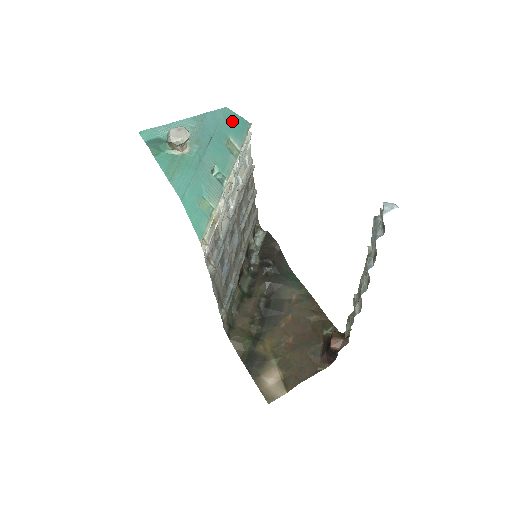
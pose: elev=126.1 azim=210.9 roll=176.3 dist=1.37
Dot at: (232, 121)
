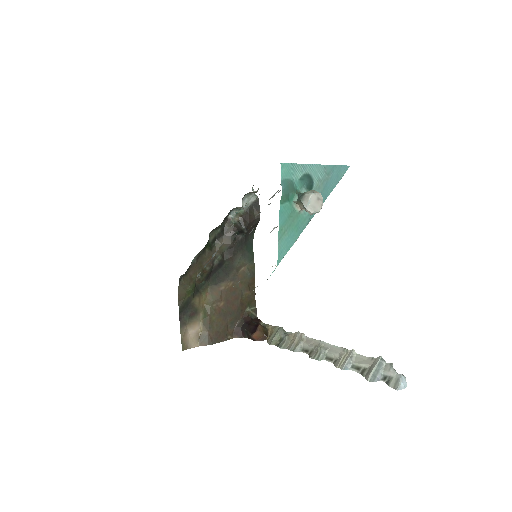
Dot at: occluded
